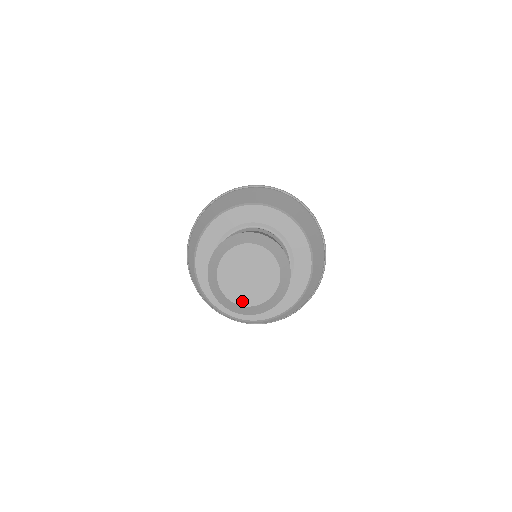
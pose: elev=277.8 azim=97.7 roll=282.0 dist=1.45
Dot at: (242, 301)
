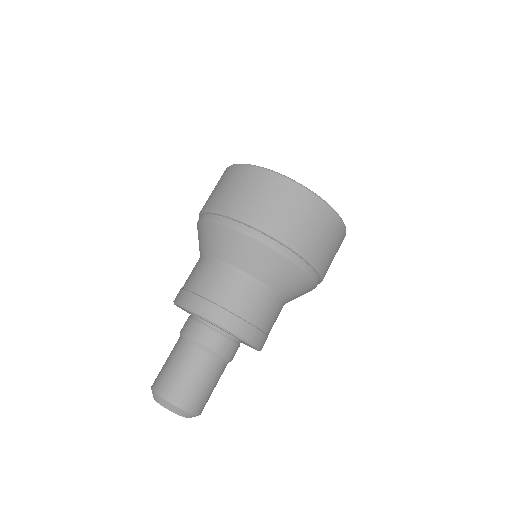
Dot at: occluded
